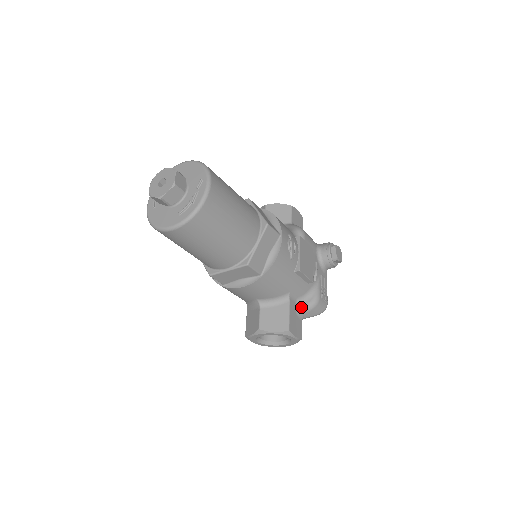
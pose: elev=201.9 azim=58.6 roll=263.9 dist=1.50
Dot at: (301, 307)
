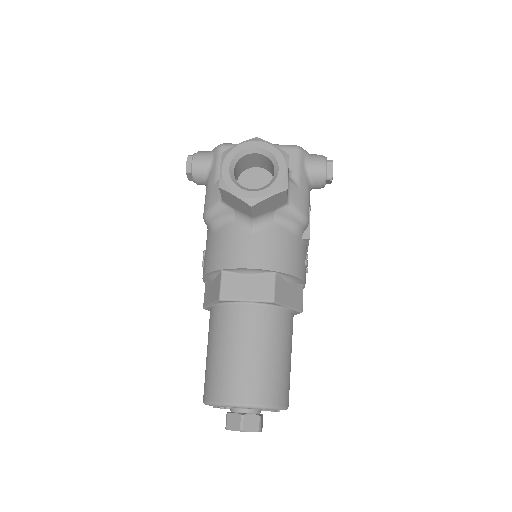
Dot at: occluded
